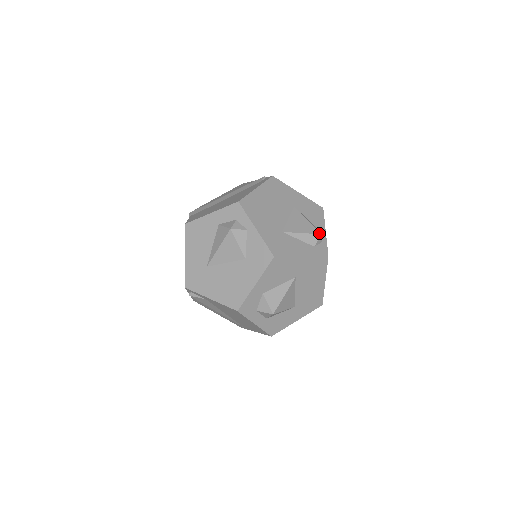
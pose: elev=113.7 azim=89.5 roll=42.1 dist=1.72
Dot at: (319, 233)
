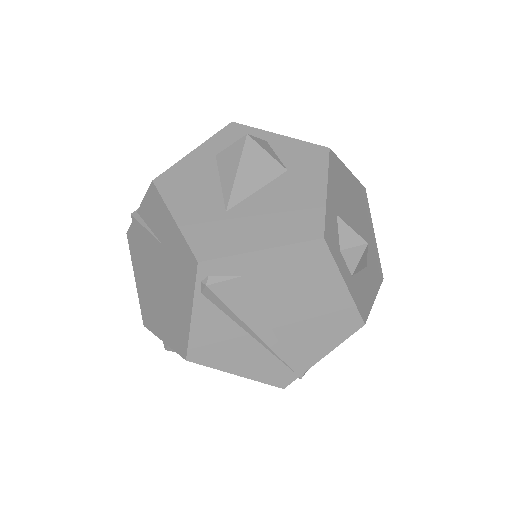
Dot at: occluded
